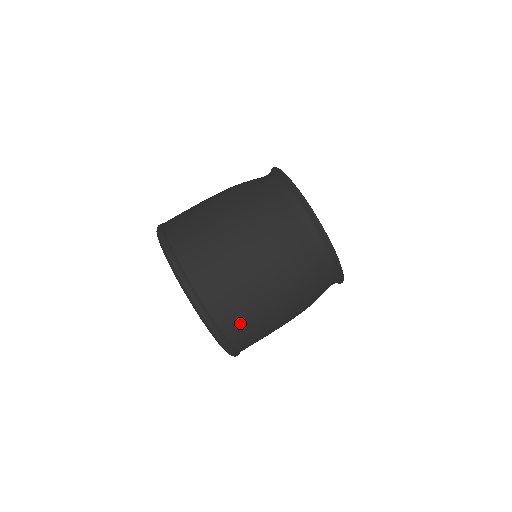
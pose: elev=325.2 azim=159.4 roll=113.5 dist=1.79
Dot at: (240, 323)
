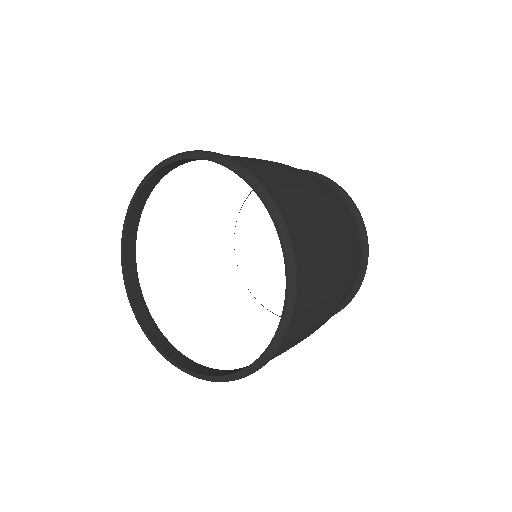
Dot at: (304, 320)
